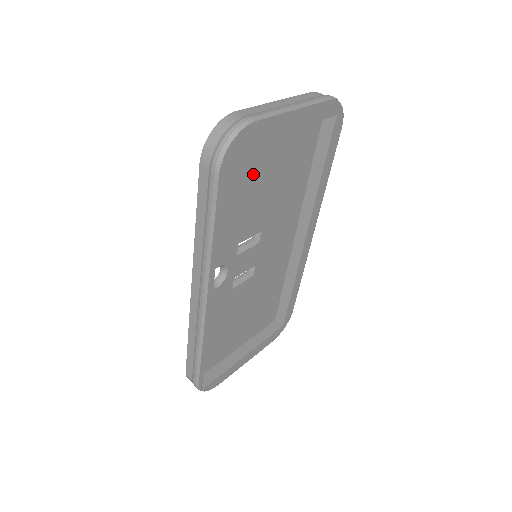
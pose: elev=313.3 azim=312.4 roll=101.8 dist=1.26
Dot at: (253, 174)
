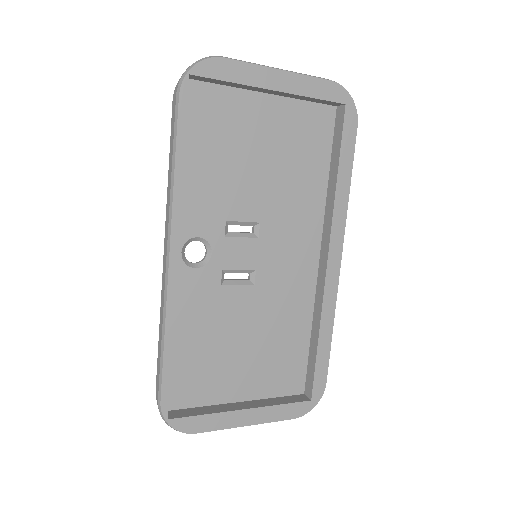
Dot at: (240, 137)
